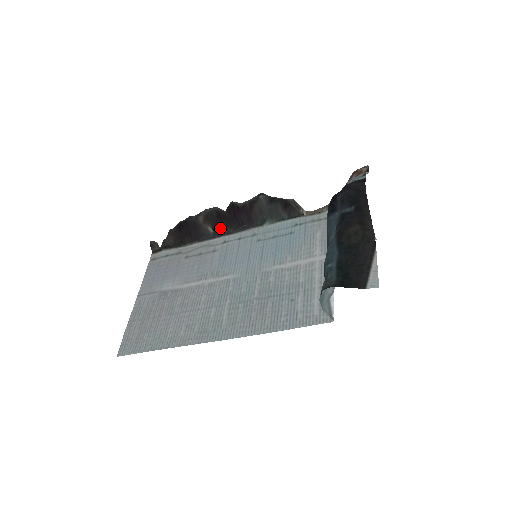
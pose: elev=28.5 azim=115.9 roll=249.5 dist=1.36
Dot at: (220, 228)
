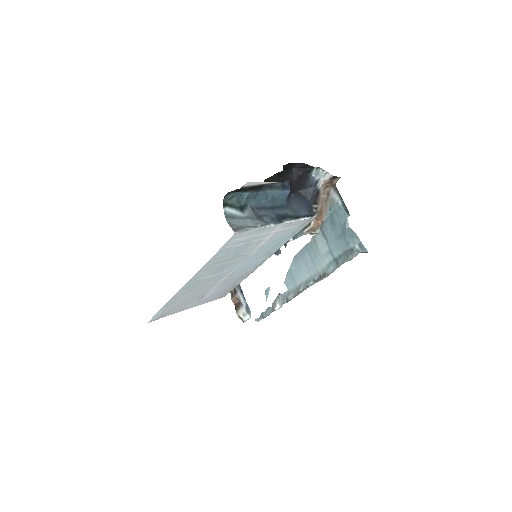
Dot at: occluded
